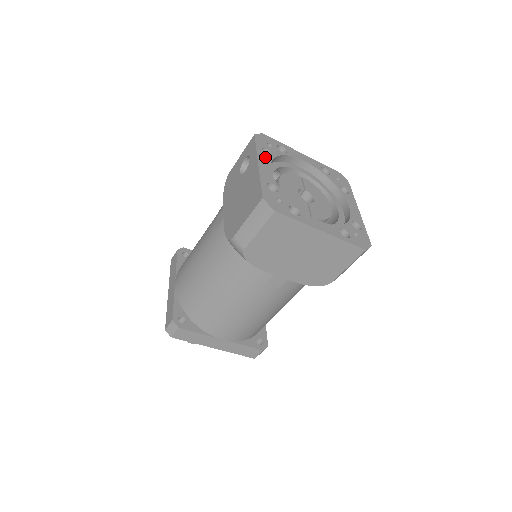
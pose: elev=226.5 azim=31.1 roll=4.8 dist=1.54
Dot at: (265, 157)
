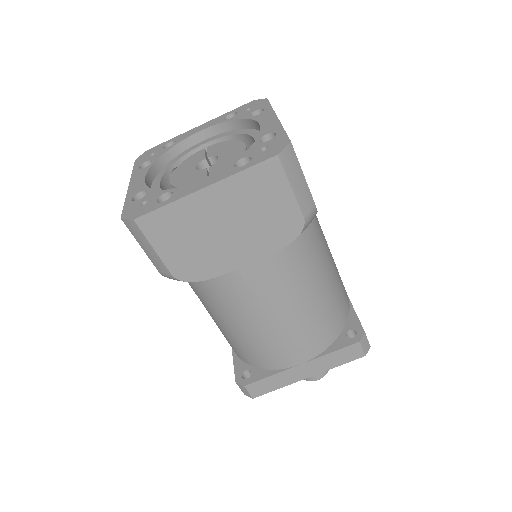
Dot at: (141, 171)
